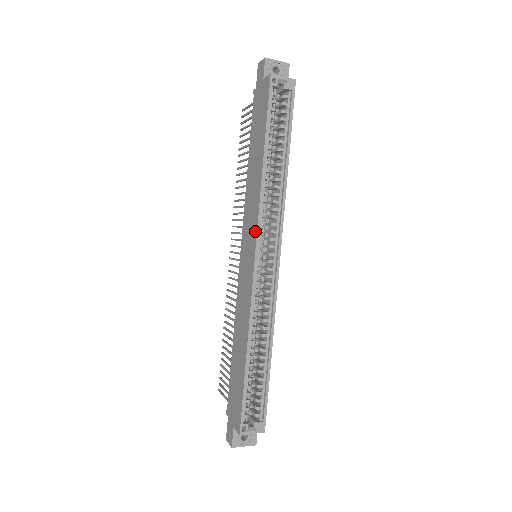
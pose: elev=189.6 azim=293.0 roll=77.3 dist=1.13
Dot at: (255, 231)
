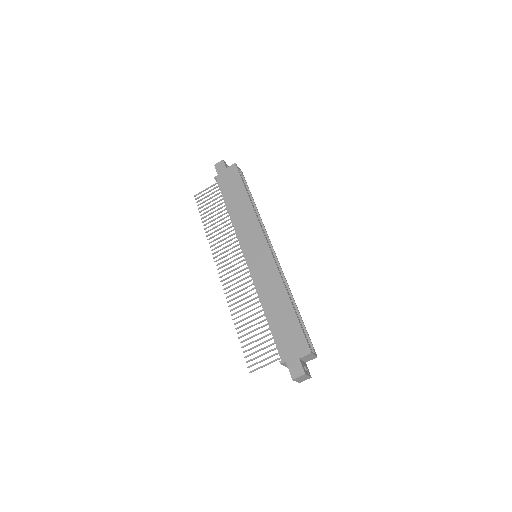
Dot at: (260, 233)
